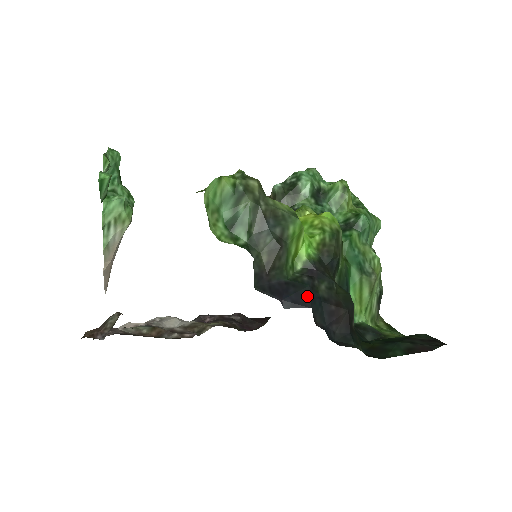
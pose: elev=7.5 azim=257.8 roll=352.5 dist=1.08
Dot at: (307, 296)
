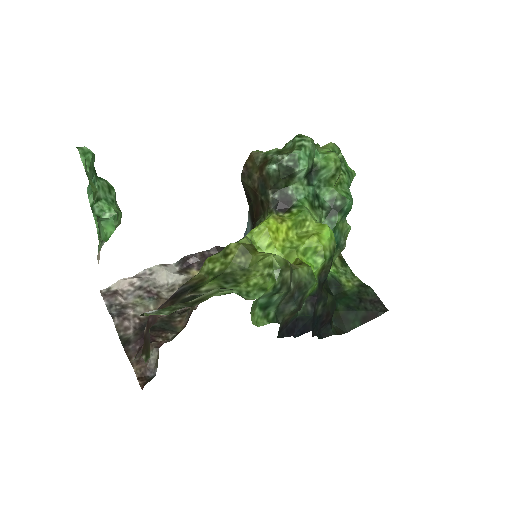
Dot at: (310, 324)
